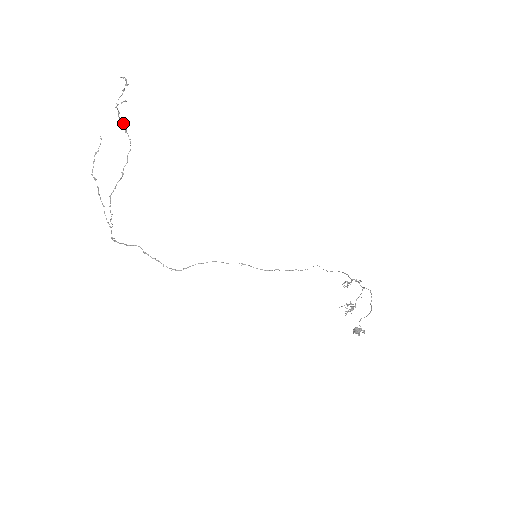
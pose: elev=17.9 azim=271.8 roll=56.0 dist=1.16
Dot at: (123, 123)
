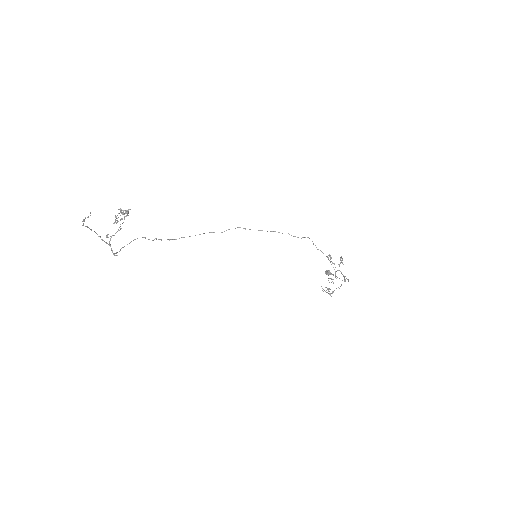
Dot at: occluded
